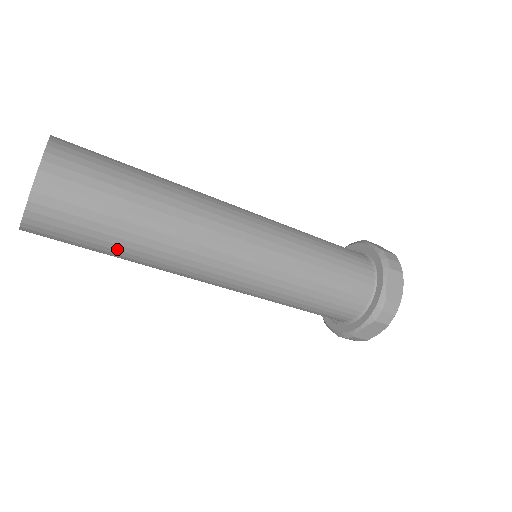
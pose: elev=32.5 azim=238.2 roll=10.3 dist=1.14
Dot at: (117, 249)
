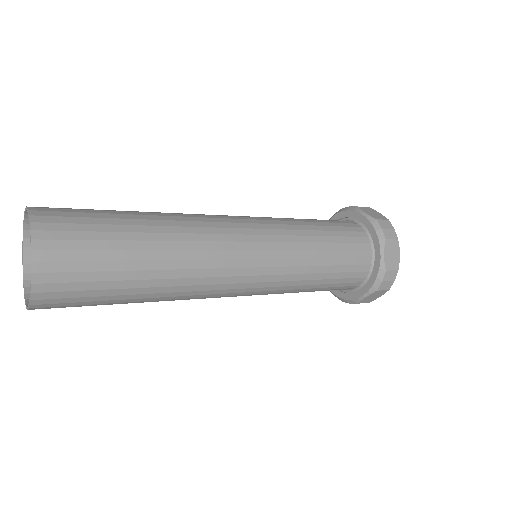
Dot at: (127, 301)
